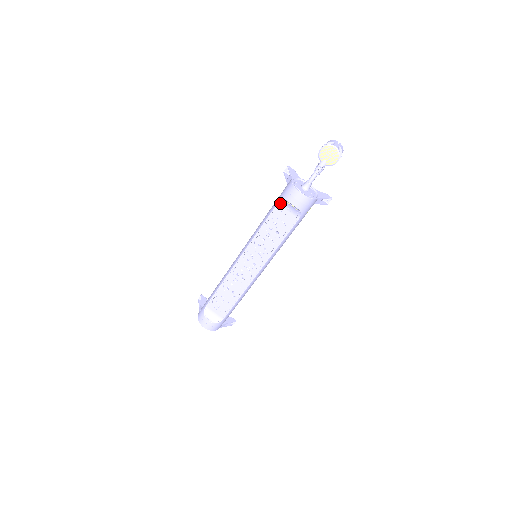
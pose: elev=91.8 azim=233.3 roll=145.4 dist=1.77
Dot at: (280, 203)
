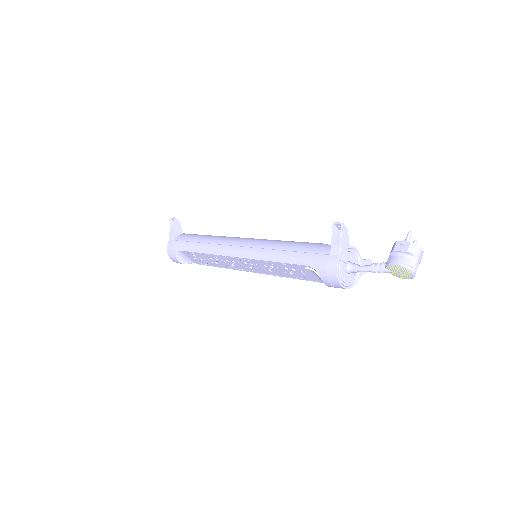
Dot at: (311, 267)
